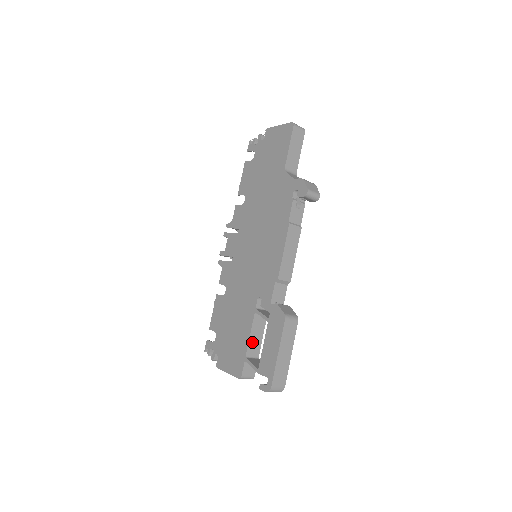
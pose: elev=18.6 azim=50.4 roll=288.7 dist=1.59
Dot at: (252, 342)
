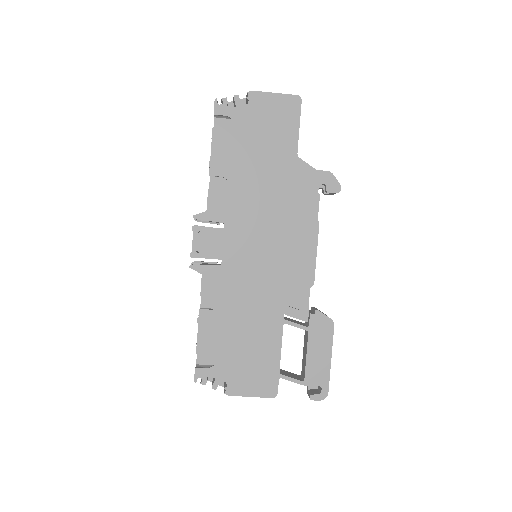
Dot at: (280, 355)
